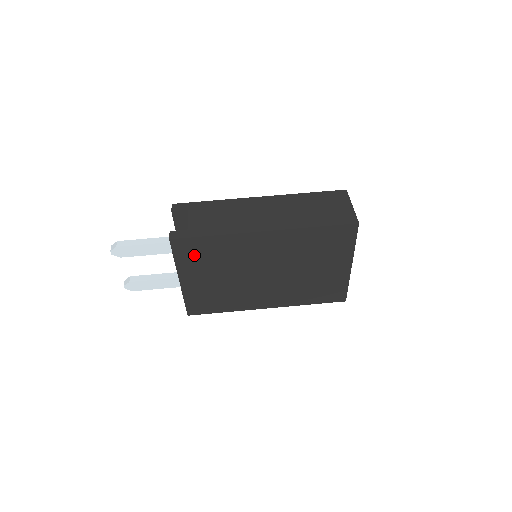
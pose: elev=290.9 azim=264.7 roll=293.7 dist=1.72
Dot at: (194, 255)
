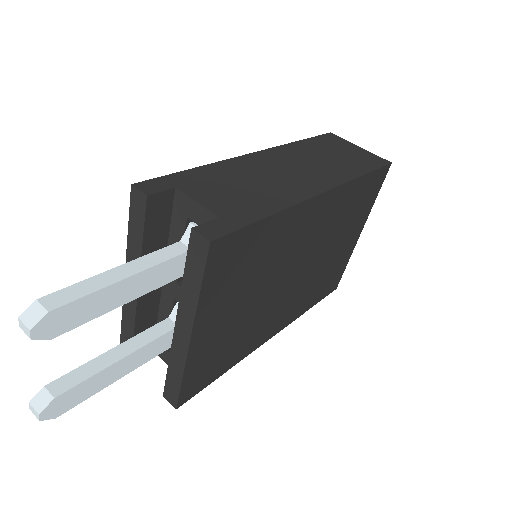
Dot at: (231, 269)
